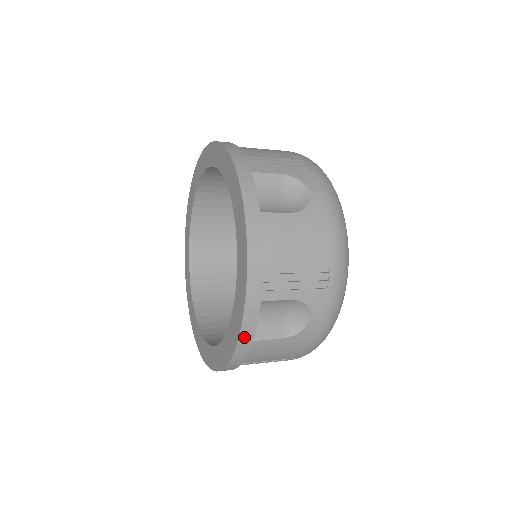
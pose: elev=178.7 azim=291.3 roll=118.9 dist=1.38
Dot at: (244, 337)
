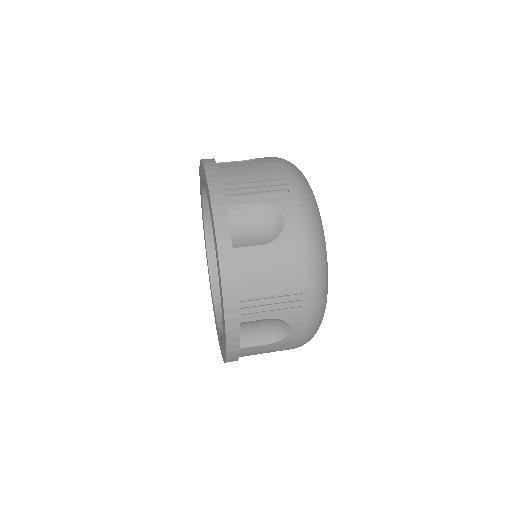
Dot at: occluded
